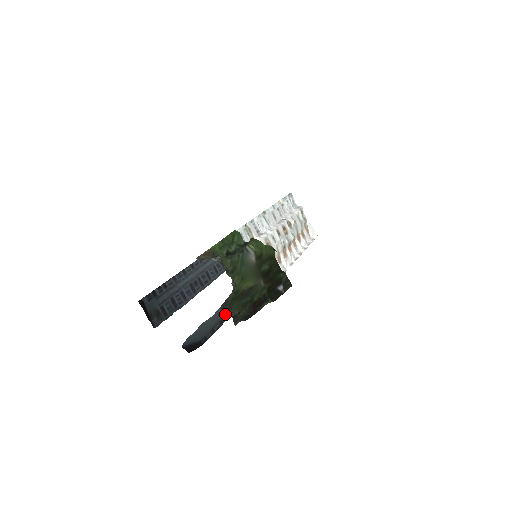
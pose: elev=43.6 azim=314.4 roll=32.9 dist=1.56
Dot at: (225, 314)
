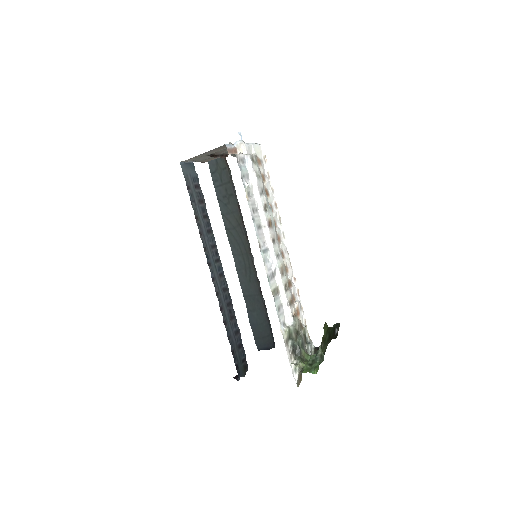
Dot at: (264, 309)
